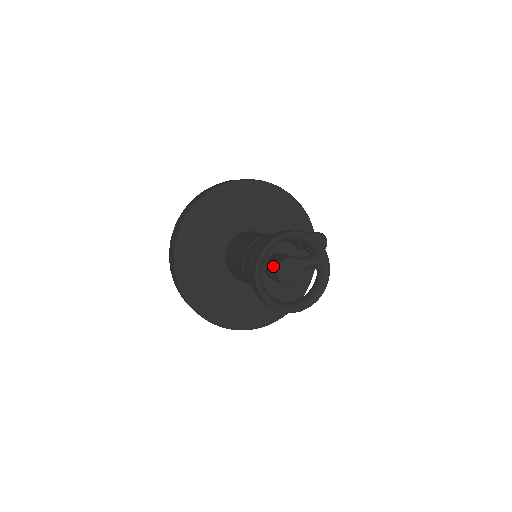
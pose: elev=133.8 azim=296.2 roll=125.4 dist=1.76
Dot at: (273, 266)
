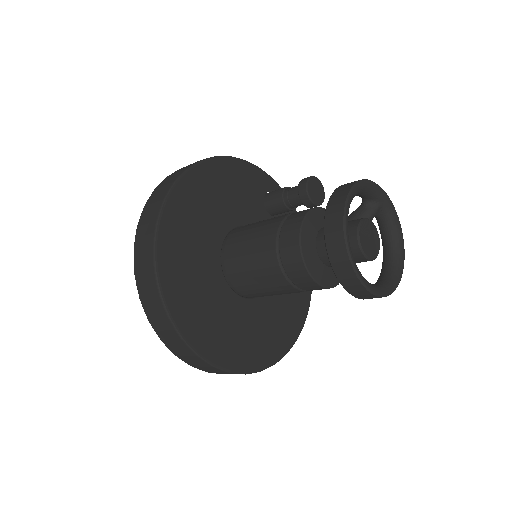
Dot at: occluded
